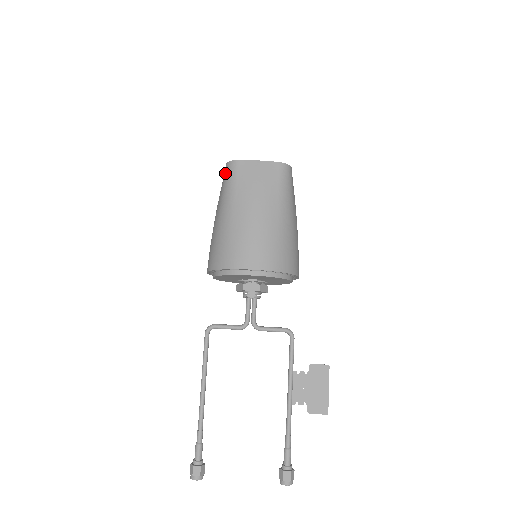
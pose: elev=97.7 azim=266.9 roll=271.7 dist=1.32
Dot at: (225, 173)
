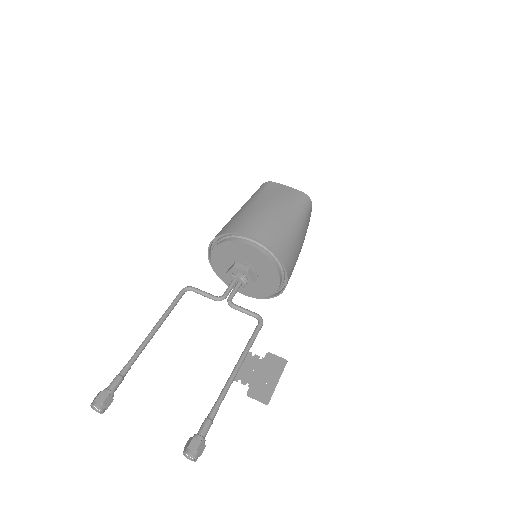
Dot at: occluded
